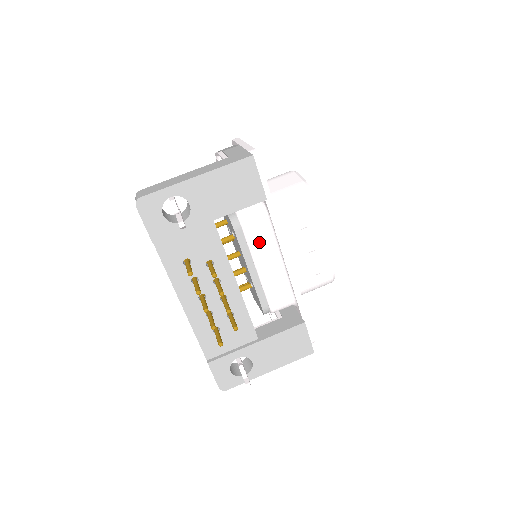
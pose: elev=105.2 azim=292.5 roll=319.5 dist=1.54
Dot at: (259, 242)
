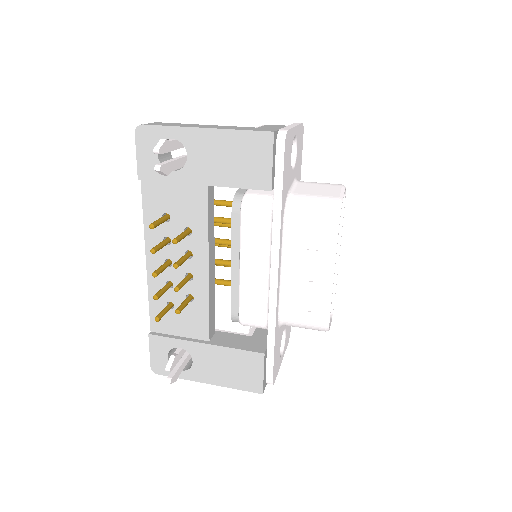
Dot at: (253, 238)
